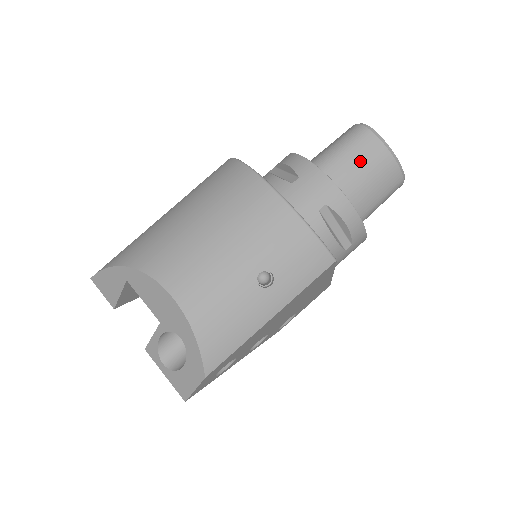
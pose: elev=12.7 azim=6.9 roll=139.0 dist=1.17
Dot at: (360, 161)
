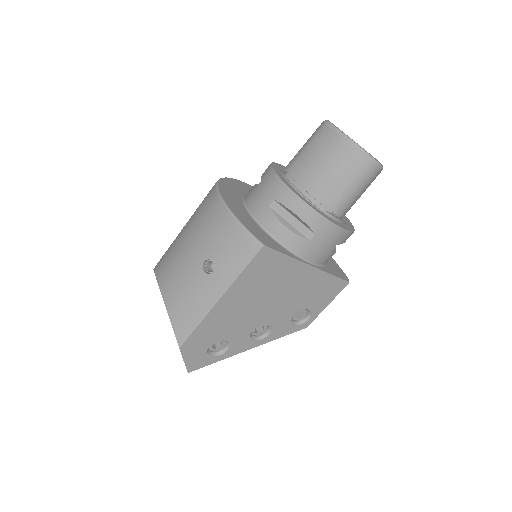
Dot at: (316, 155)
